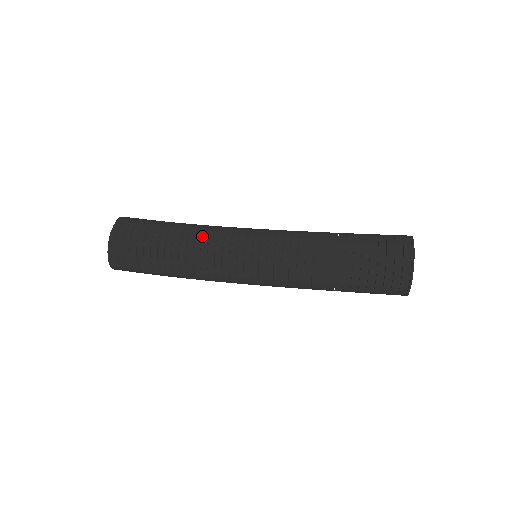
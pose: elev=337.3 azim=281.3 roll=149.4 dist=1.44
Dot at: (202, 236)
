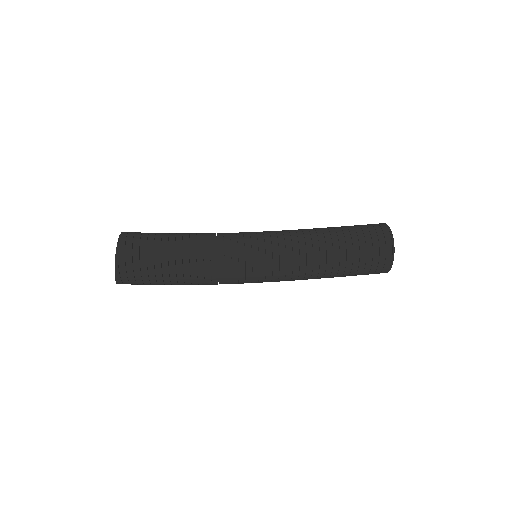
Dot at: (209, 234)
